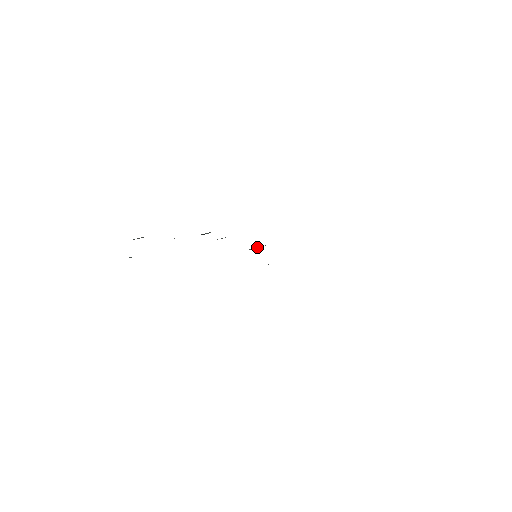
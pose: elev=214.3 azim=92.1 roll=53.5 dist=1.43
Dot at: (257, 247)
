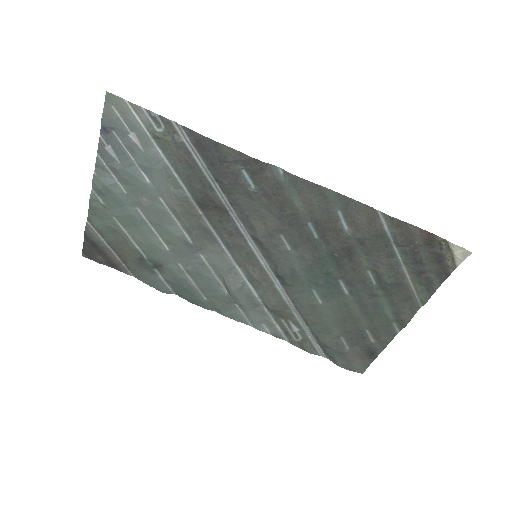
Dot at: (245, 283)
